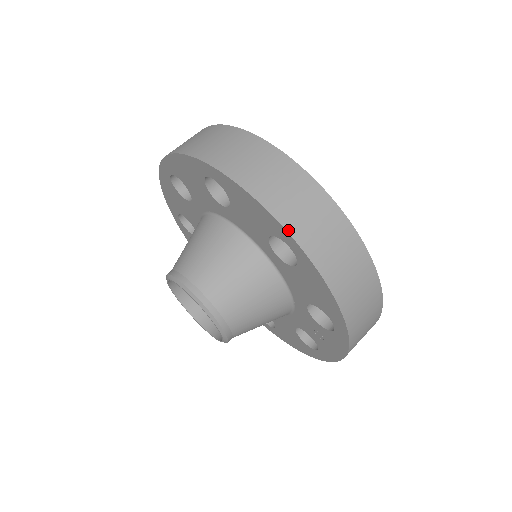
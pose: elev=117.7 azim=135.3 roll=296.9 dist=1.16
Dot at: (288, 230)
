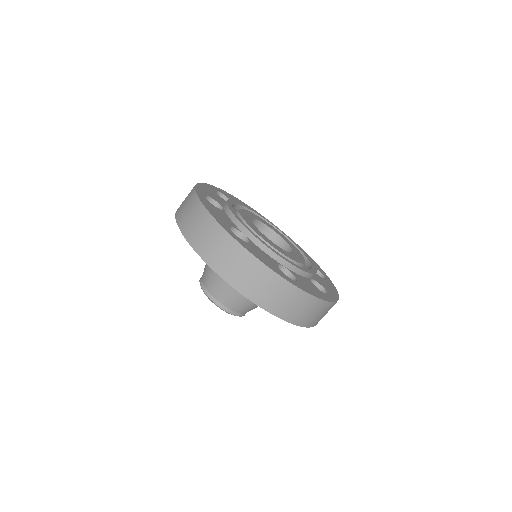
Dot at: occluded
